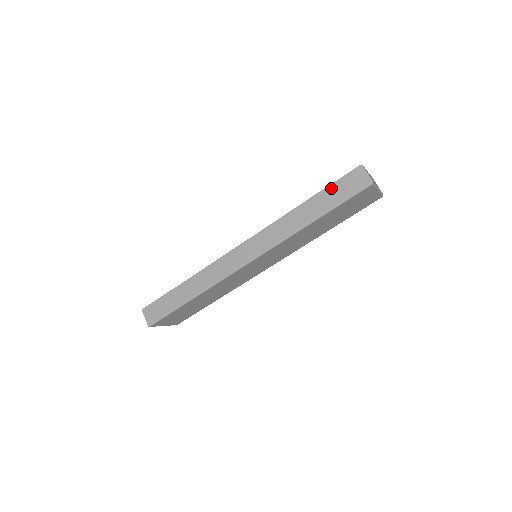
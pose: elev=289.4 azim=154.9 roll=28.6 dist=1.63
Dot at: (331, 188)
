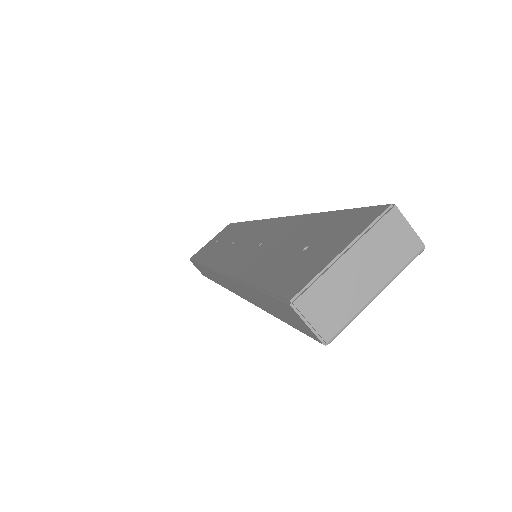
Dot at: (266, 298)
